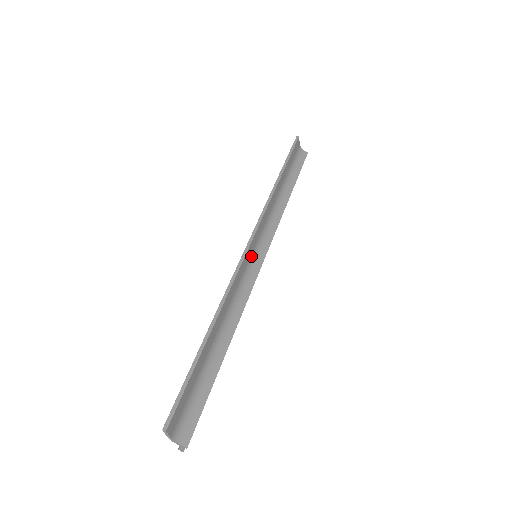
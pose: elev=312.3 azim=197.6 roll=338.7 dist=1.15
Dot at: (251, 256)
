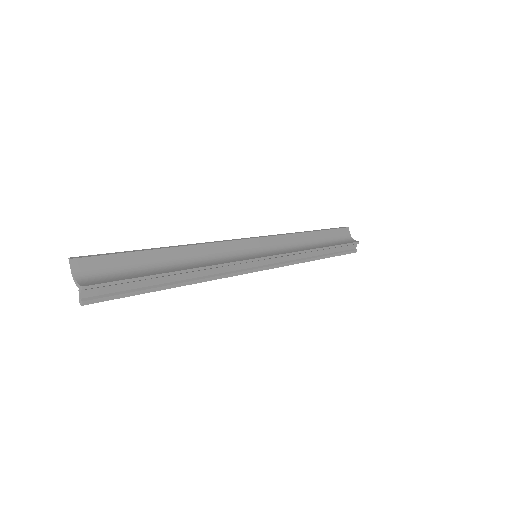
Dot at: (248, 250)
